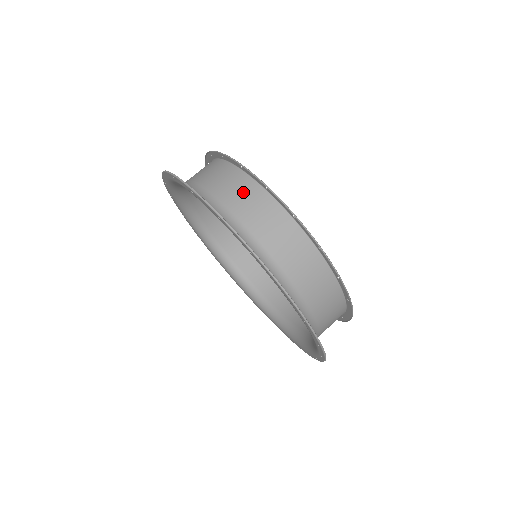
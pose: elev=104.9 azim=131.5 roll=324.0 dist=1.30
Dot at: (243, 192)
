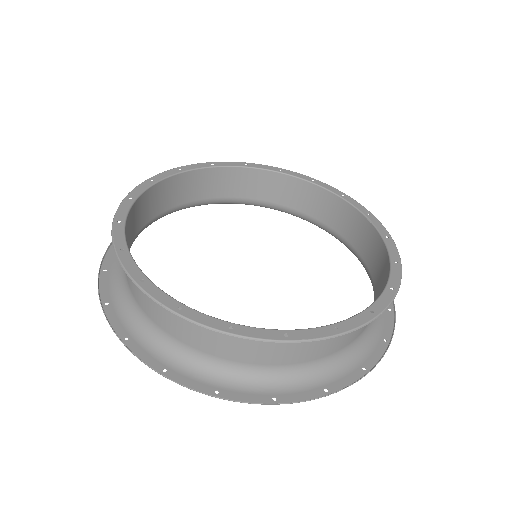
Dot at: (166, 312)
